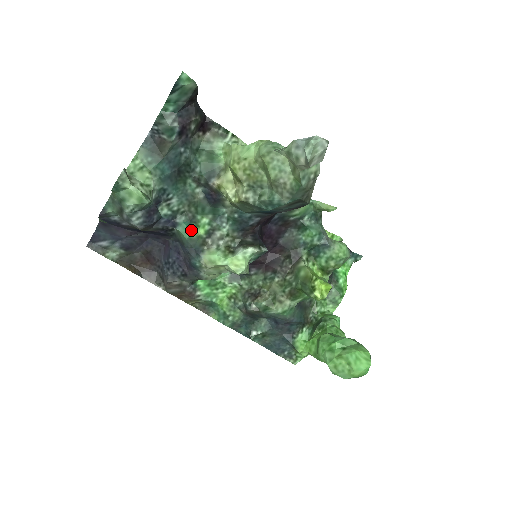
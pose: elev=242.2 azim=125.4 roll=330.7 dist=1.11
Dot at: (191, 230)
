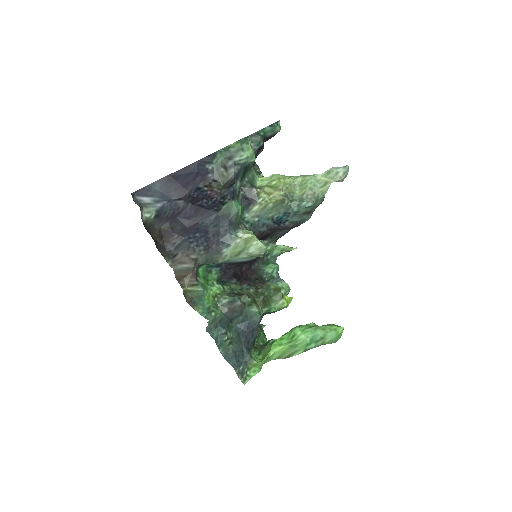
Dot at: occluded
